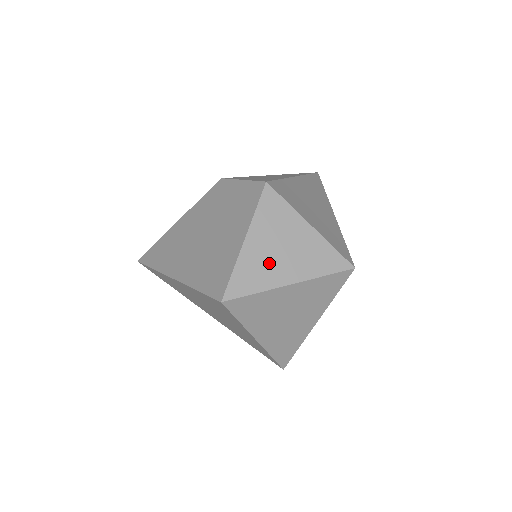
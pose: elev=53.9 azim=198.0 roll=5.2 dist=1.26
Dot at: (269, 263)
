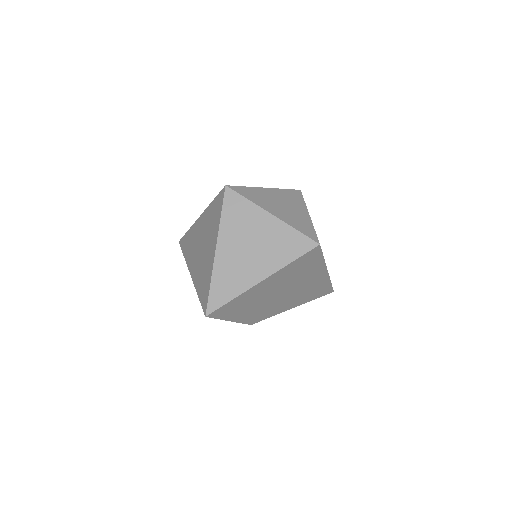
Dot at: (269, 201)
